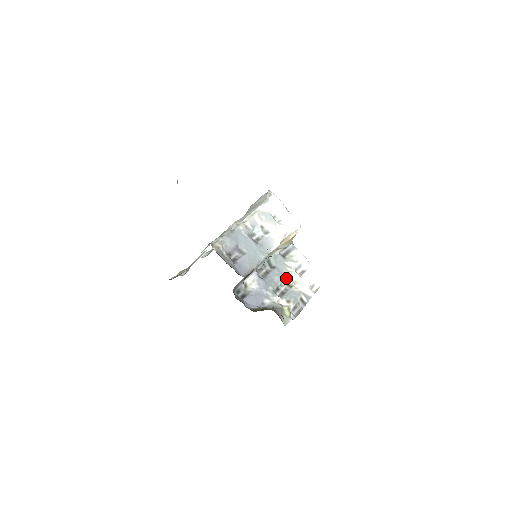
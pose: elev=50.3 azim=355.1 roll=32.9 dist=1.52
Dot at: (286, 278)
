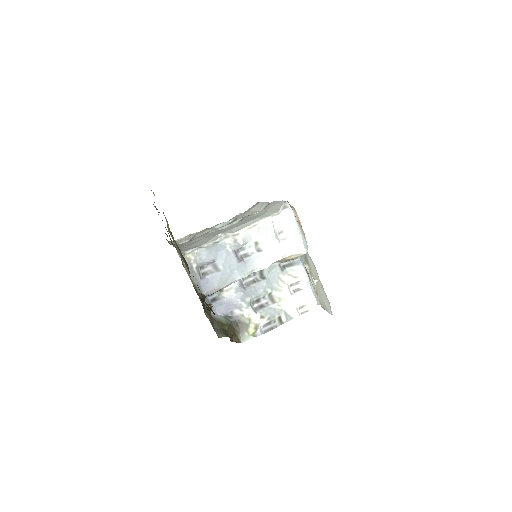
Dot at: (273, 292)
